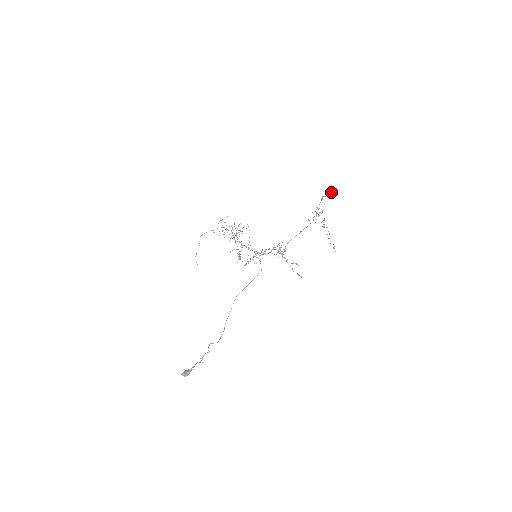
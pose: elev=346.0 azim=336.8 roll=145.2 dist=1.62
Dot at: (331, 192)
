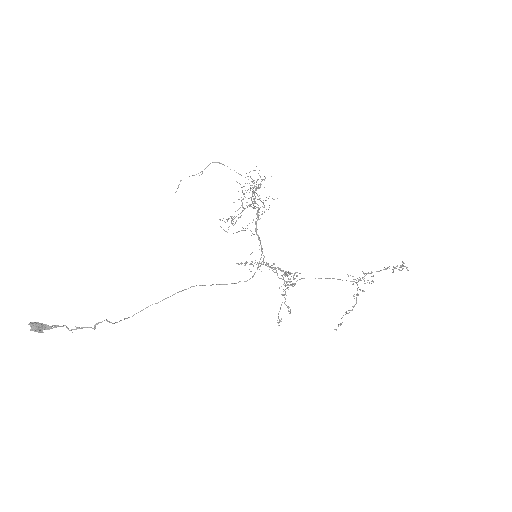
Dot at: (400, 270)
